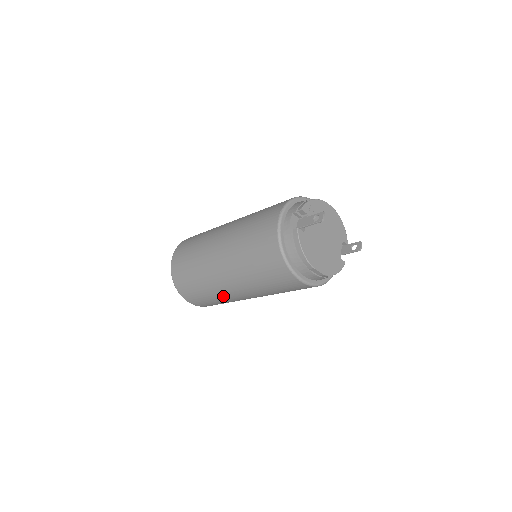
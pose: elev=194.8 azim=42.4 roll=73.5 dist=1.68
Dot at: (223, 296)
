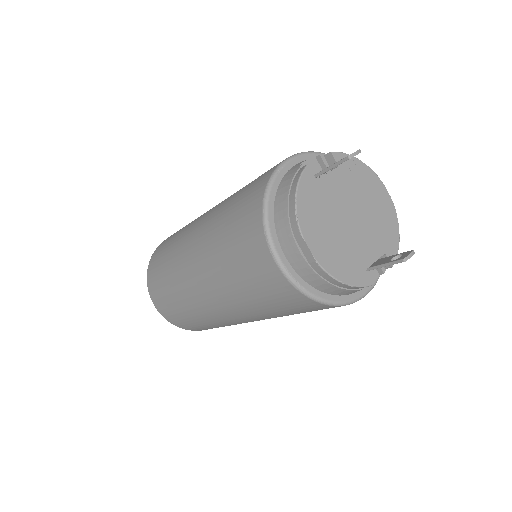
Dot at: (184, 291)
